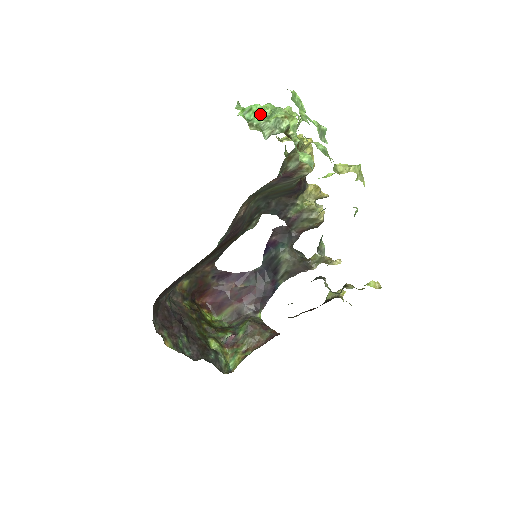
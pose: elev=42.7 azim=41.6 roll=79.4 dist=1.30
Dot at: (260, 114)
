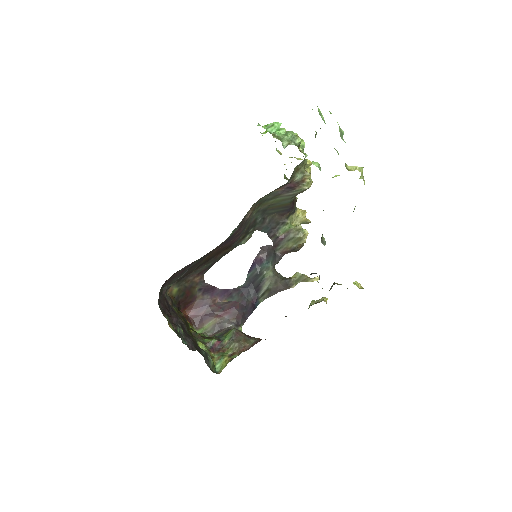
Dot at: (279, 131)
